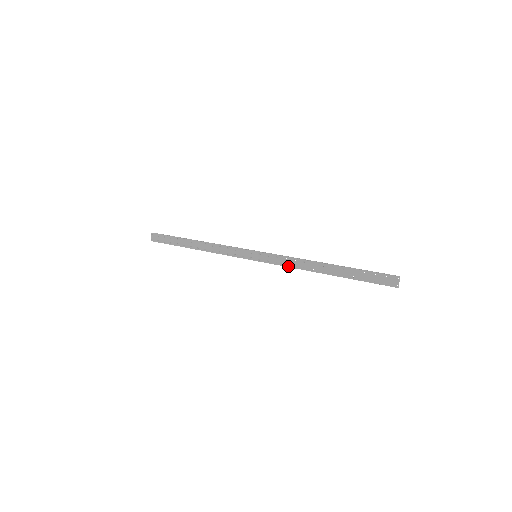
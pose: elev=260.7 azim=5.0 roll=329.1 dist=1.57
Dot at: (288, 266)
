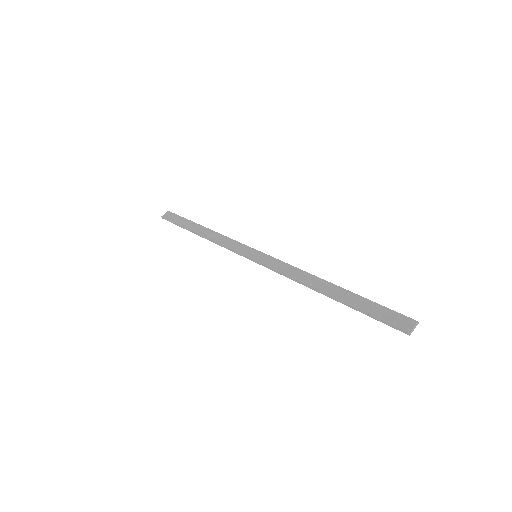
Dot at: (285, 273)
